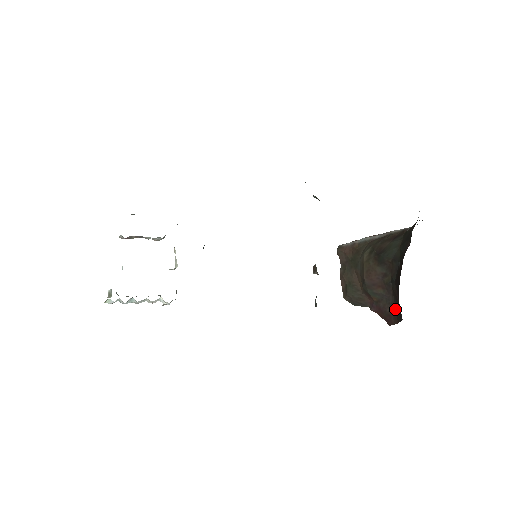
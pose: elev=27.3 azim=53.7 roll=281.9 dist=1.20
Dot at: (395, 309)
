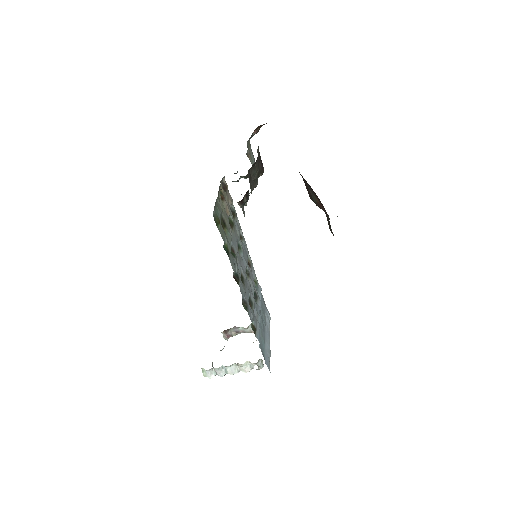
Dot at: occluded
